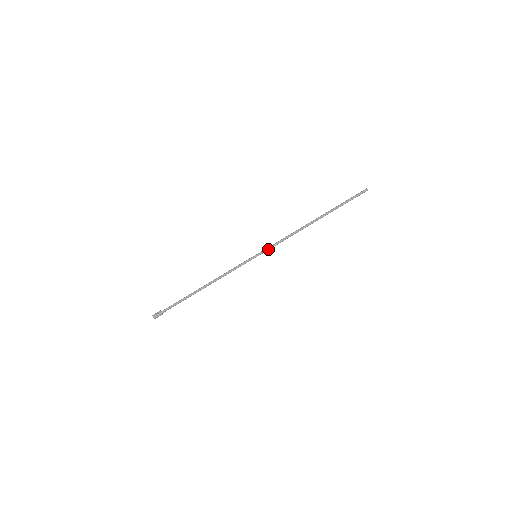
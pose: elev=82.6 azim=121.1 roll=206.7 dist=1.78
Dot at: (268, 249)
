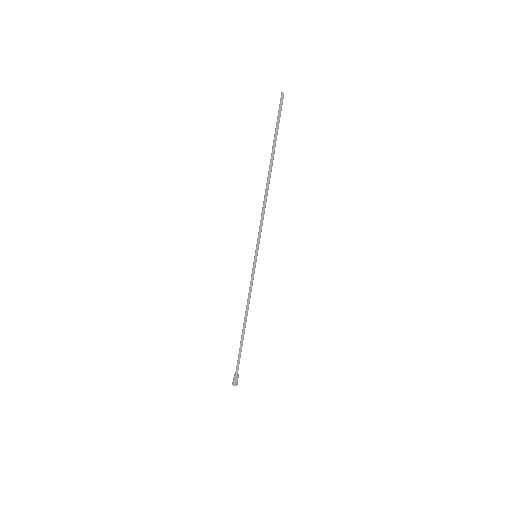
Dot at: (259, 240)
